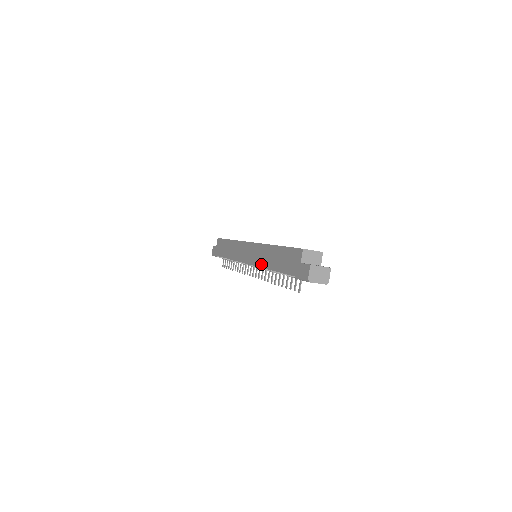
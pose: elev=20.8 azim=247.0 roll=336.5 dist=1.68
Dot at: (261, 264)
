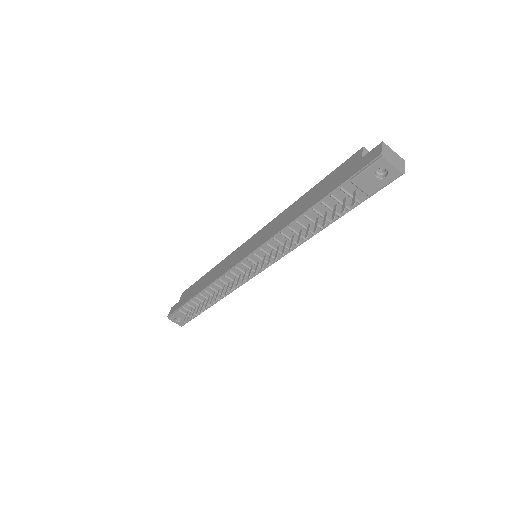
Dot at: (276, 231)
